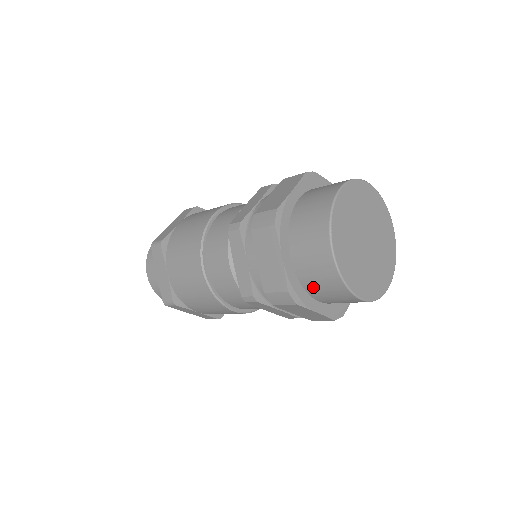
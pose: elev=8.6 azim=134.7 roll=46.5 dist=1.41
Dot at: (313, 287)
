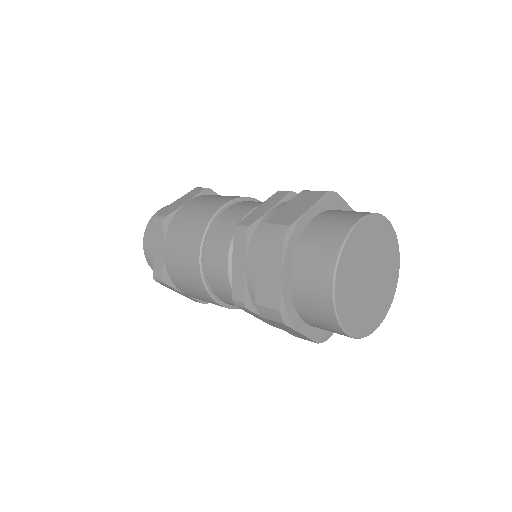
Dot at: (305, 311)
